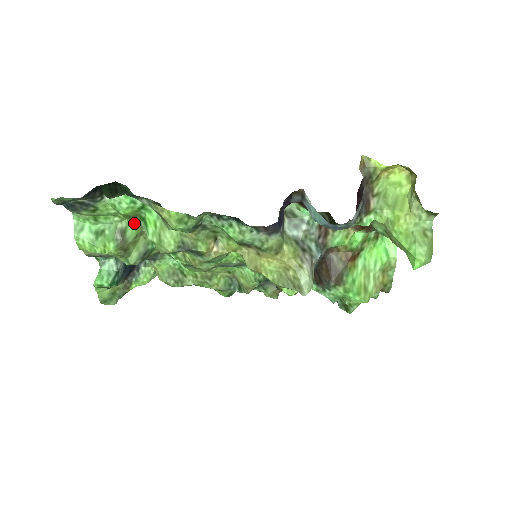
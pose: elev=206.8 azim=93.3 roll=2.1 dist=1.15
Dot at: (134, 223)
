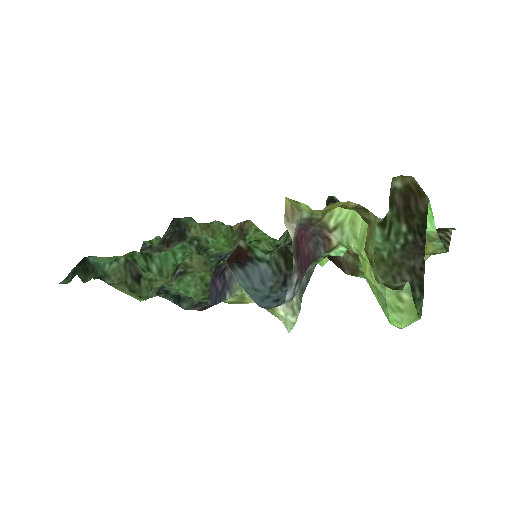
Dot at: (136, 253)
